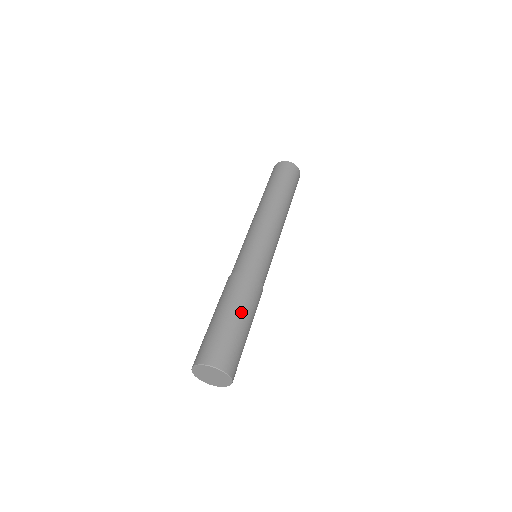
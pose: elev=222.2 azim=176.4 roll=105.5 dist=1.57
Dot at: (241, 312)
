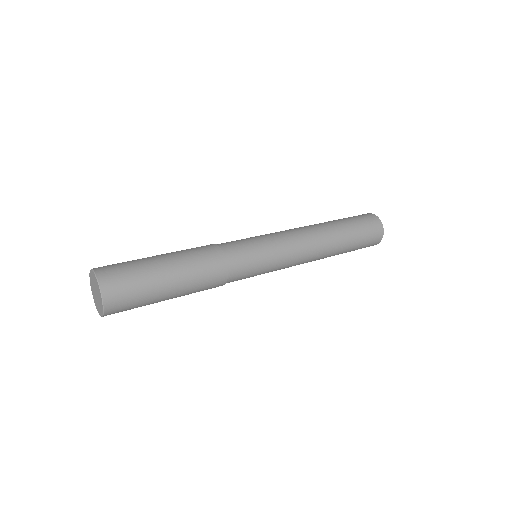
Dot at: (179, 287)
